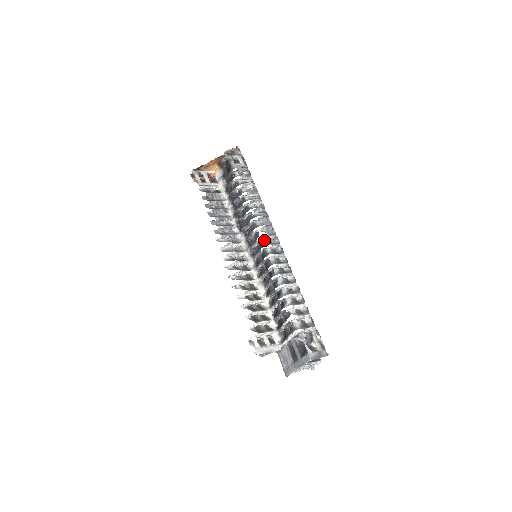
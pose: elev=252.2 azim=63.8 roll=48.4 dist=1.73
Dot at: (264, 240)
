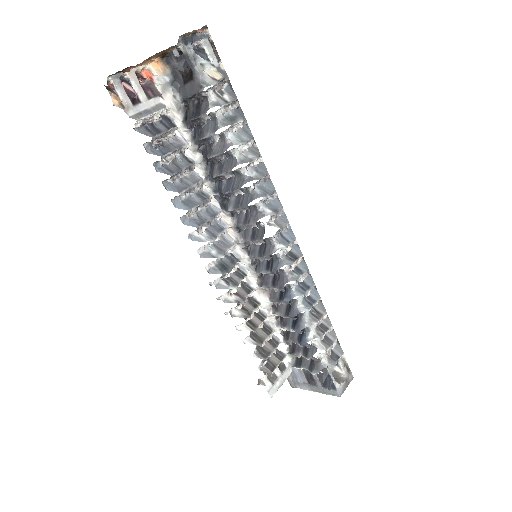
Dot at: (273, 237)
